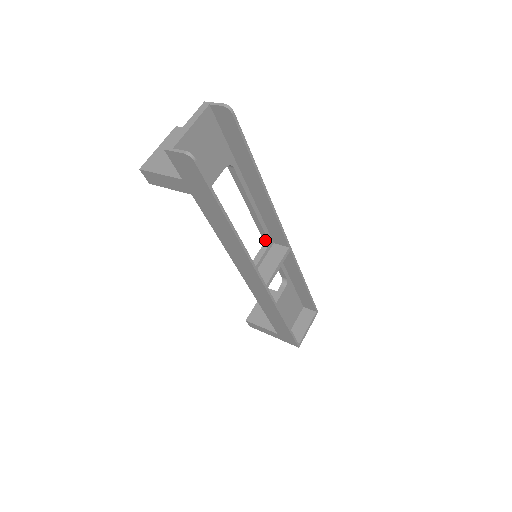
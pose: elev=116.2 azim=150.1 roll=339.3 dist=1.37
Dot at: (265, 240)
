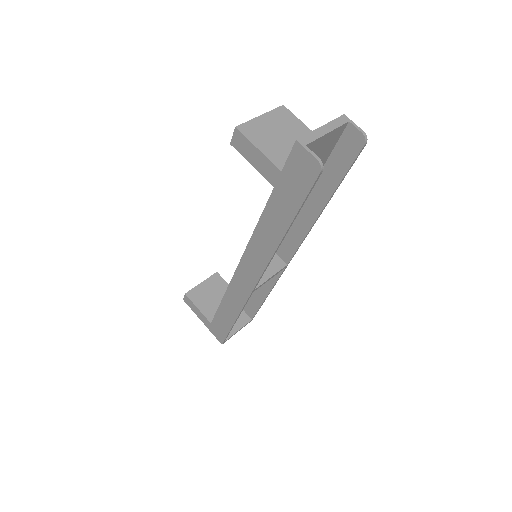
Dot at: occluded
